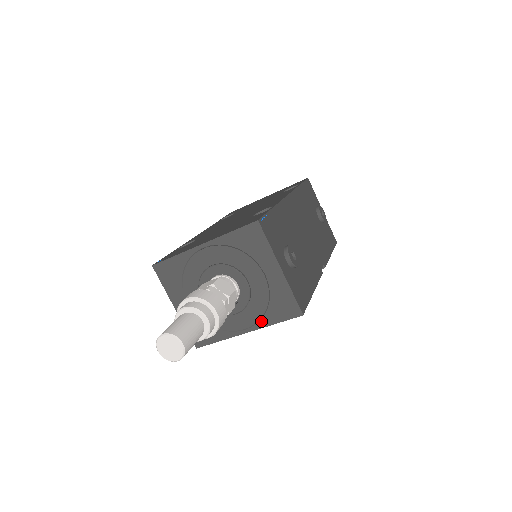
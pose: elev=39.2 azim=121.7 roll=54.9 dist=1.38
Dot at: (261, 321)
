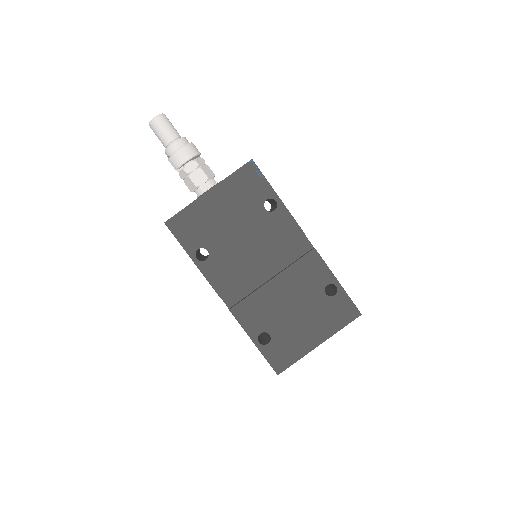
Dot at: (222, 181)
